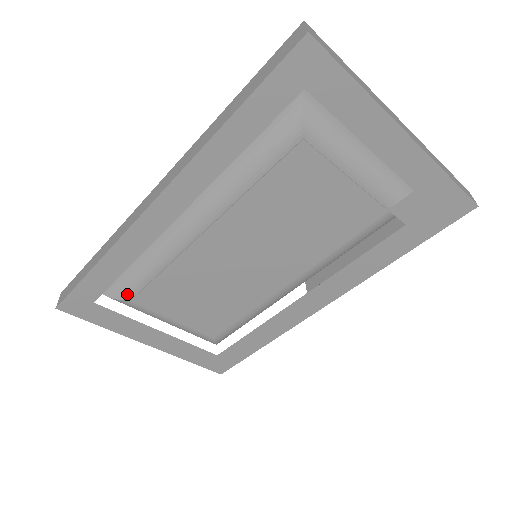
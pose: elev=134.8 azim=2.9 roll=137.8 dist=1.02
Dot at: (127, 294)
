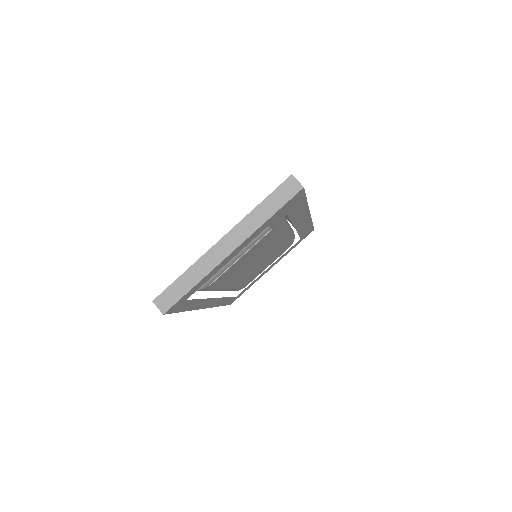
Dot at: occluded
